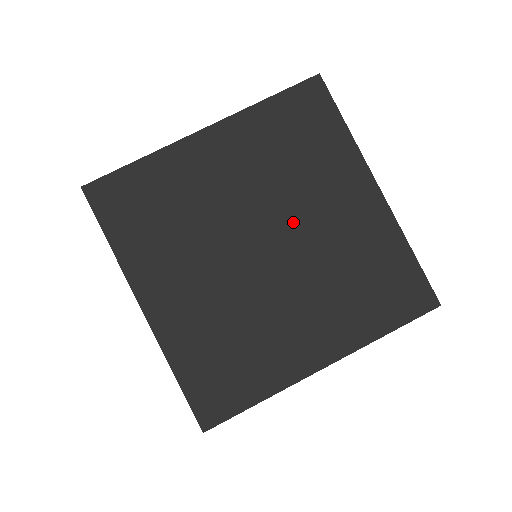
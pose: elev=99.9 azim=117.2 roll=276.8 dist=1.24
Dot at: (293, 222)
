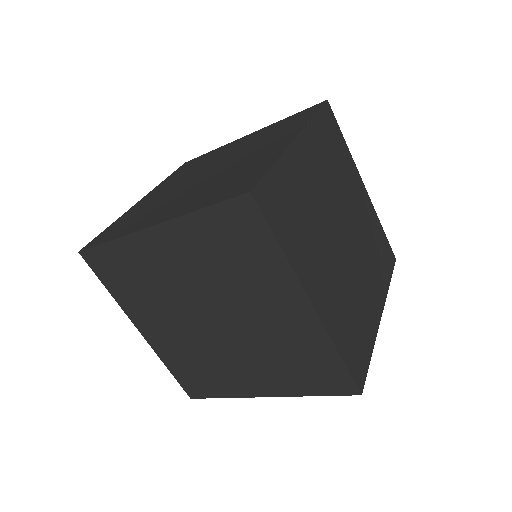
Dot at: (216, 163)
